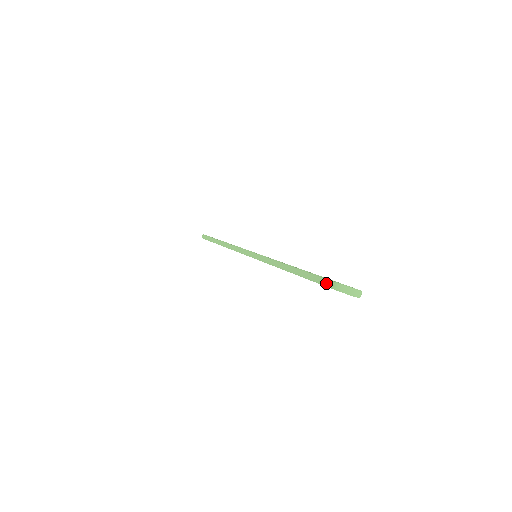
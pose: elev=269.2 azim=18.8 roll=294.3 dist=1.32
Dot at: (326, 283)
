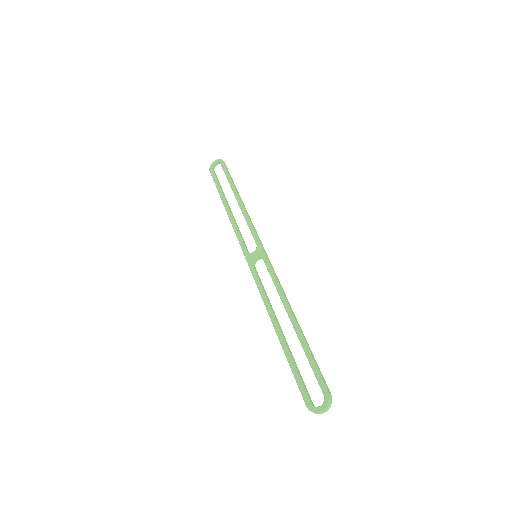
Dot at: (302, 395)
